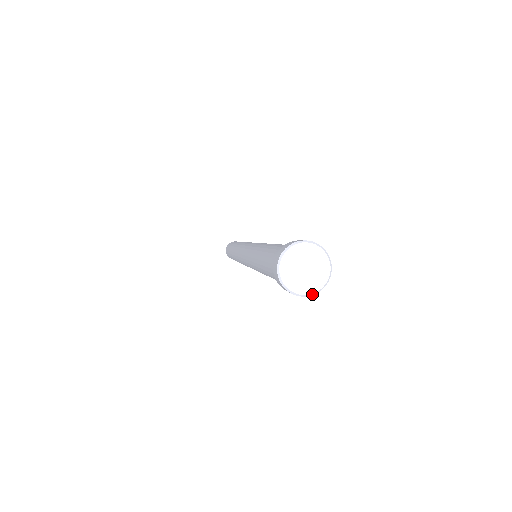
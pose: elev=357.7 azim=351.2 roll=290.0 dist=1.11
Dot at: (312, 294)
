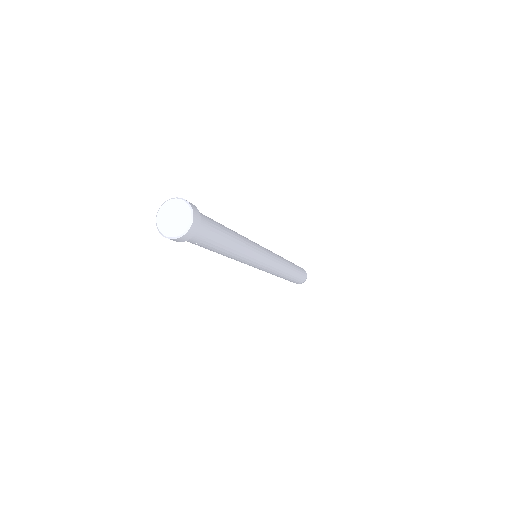
Dot at: (163, 235)
